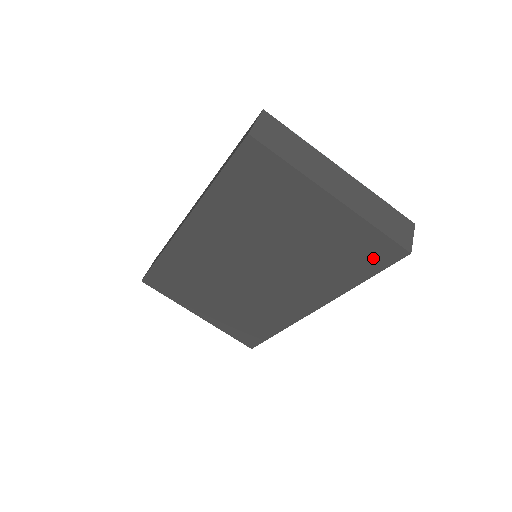
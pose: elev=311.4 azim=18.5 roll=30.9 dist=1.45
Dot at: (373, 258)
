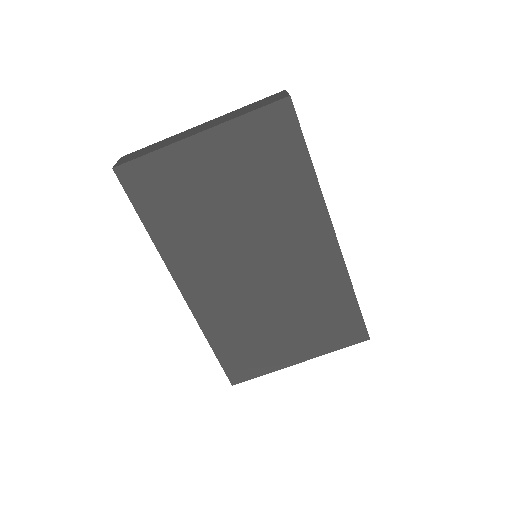
Dot at: (283, 135)
